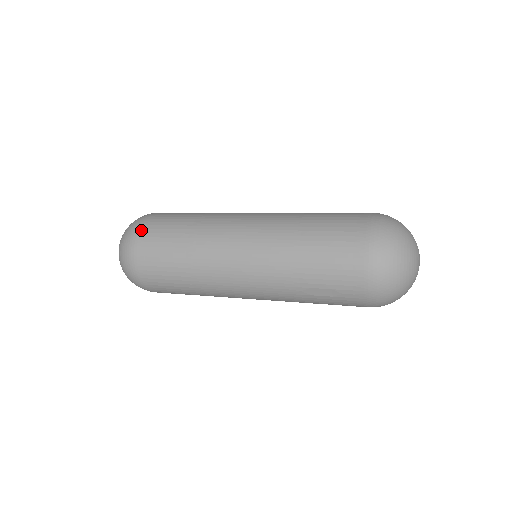
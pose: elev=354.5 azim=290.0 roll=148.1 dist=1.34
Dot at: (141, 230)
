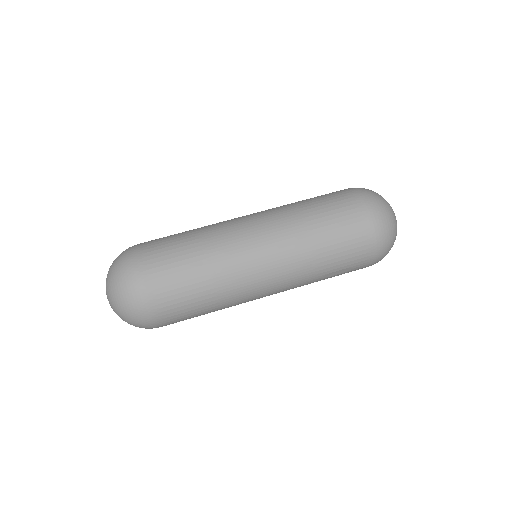
Dot at: (144, 278)
